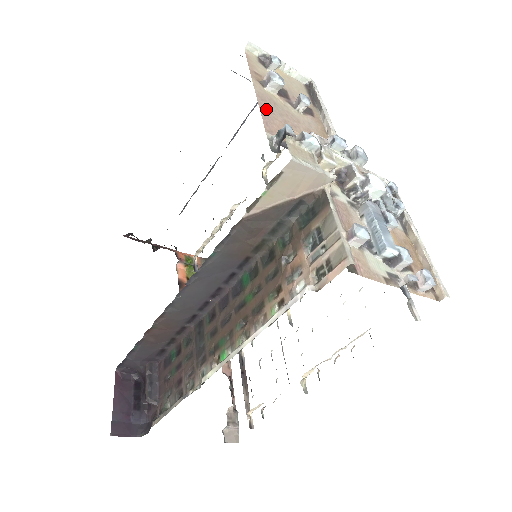
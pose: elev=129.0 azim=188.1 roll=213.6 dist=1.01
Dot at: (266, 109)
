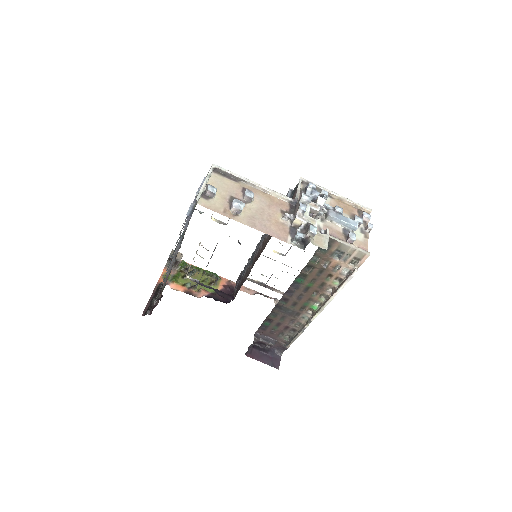
Dot at: (264, 229)
